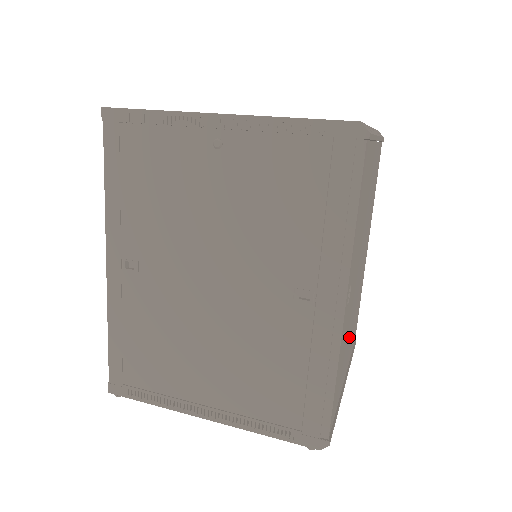
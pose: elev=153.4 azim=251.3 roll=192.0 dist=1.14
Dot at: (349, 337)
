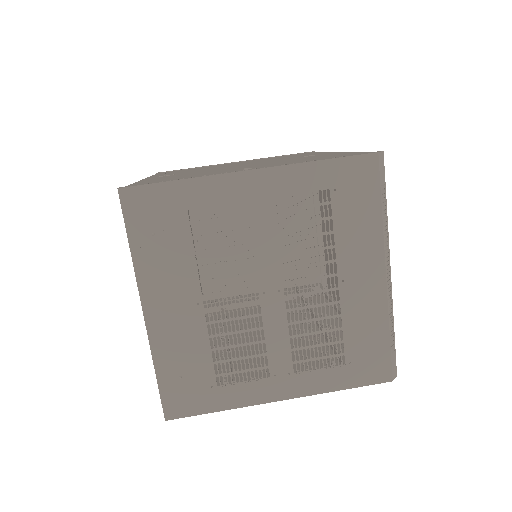
Dot at: (332, 240)
